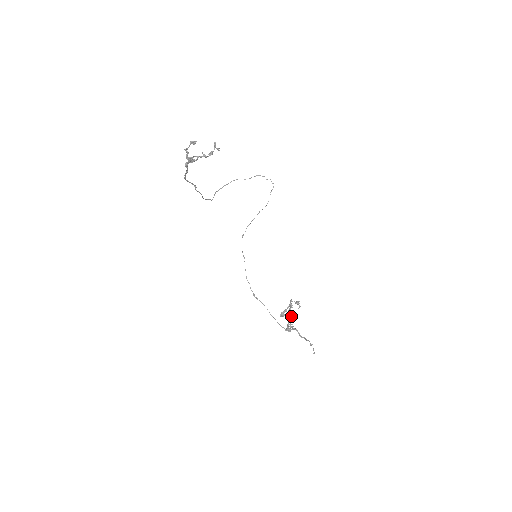
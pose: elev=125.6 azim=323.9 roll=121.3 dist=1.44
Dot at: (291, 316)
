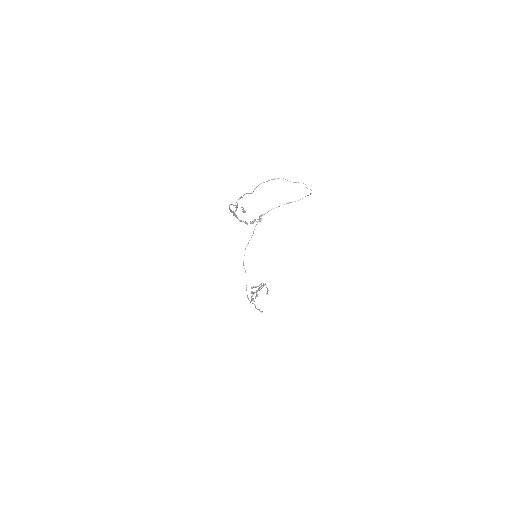
Dot at: (257, 295)
